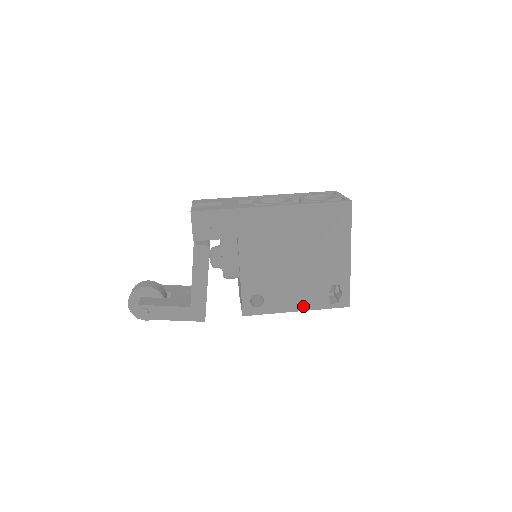
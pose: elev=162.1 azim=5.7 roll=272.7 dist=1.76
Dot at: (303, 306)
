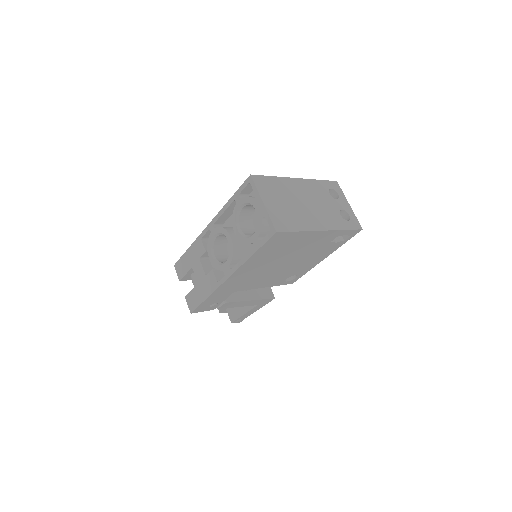
Dot at: (325, 256)
